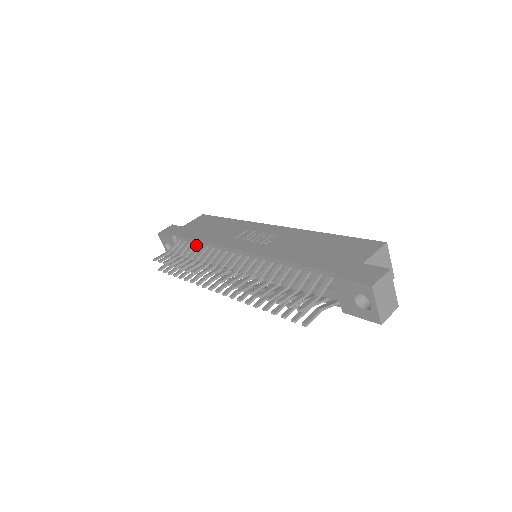
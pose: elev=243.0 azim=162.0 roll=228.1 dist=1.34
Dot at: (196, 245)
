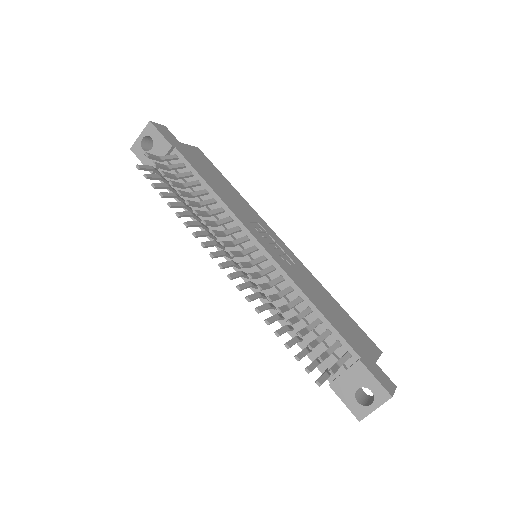
Dot at: (199, 185)
